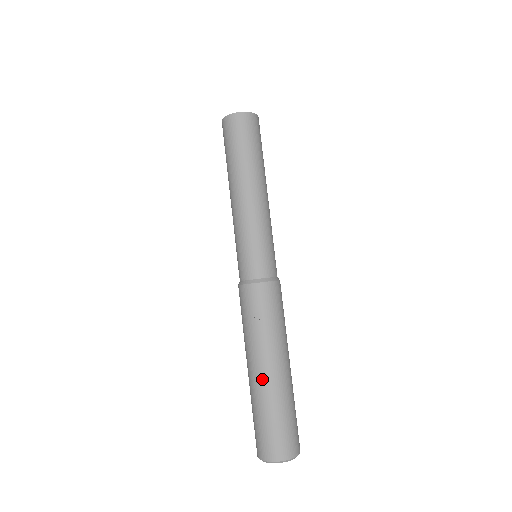
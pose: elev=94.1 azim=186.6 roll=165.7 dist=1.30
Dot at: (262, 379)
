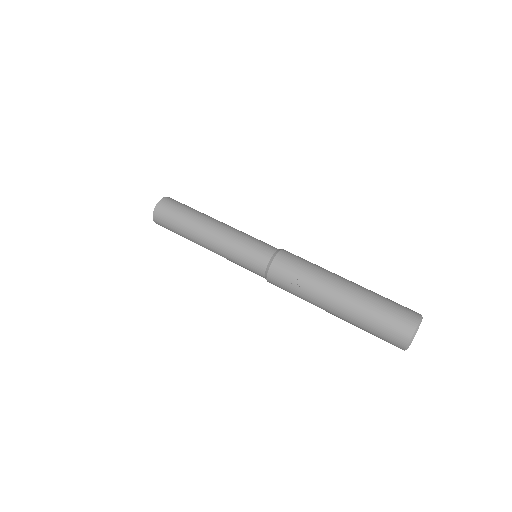
Dot at: (342, 306)
